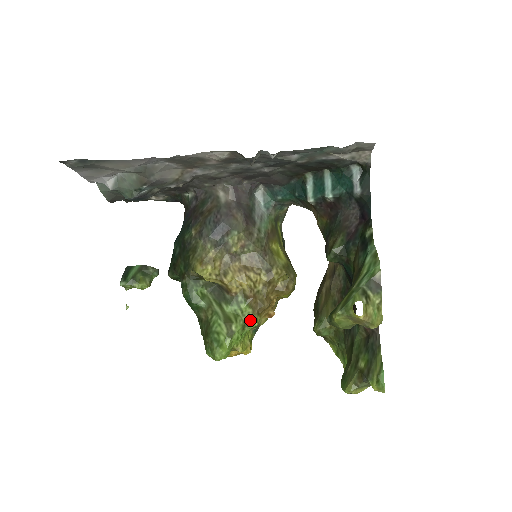
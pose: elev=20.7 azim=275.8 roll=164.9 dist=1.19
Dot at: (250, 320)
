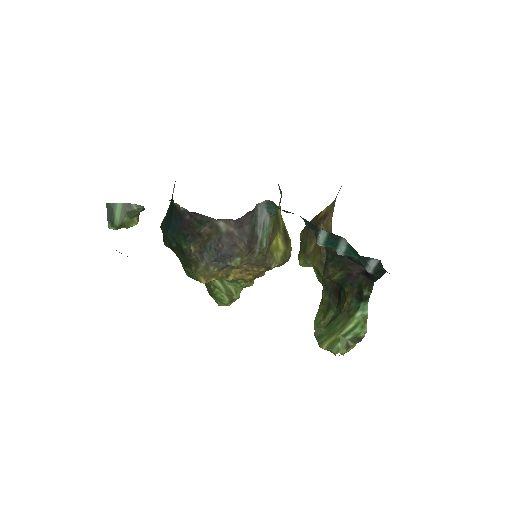
Dot at: (247, 286)
